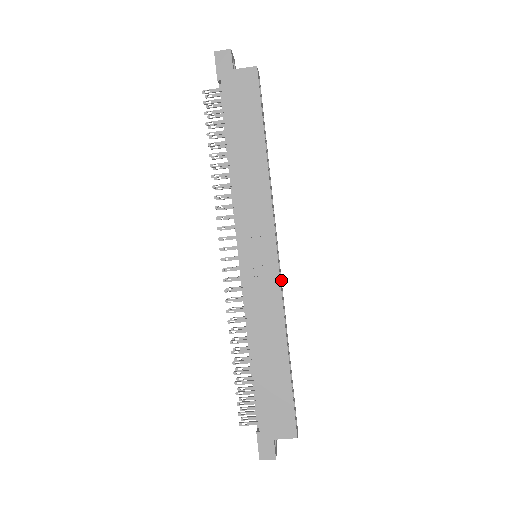
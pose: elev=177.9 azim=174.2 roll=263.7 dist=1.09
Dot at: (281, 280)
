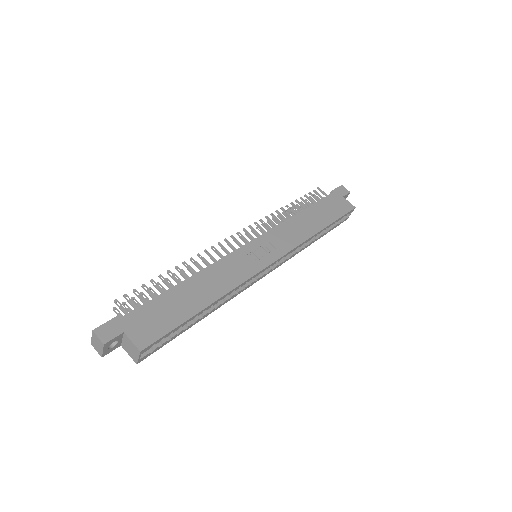
Dot at: (251, 284)
